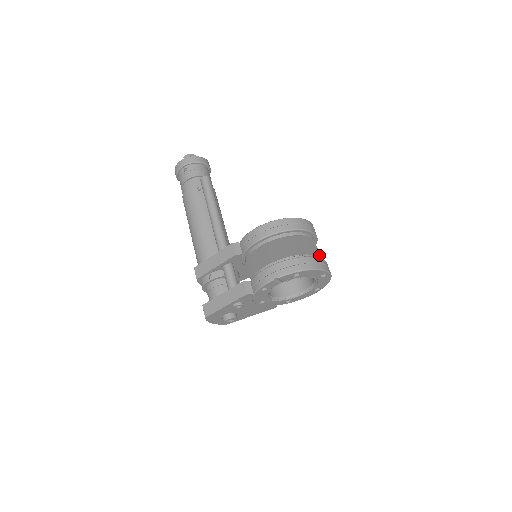
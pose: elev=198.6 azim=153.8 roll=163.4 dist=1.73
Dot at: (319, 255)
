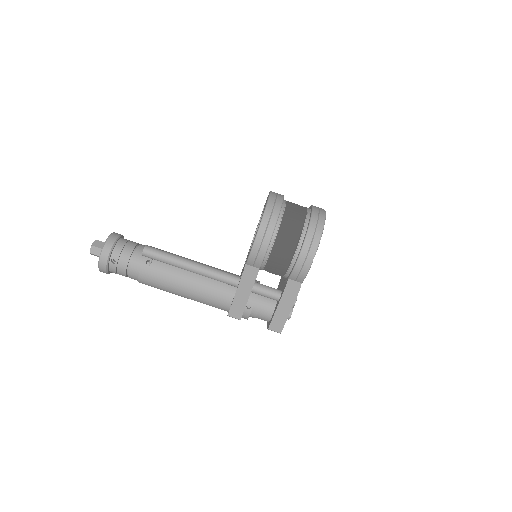
Dot at: (303, 207)
